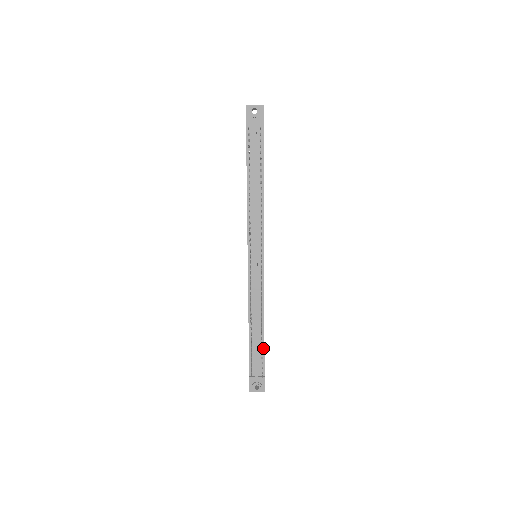
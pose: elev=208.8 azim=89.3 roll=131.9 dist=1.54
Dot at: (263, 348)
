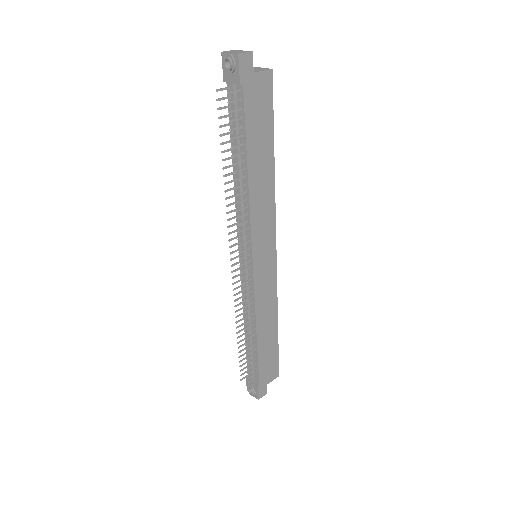
Dot at: (257, 359)
